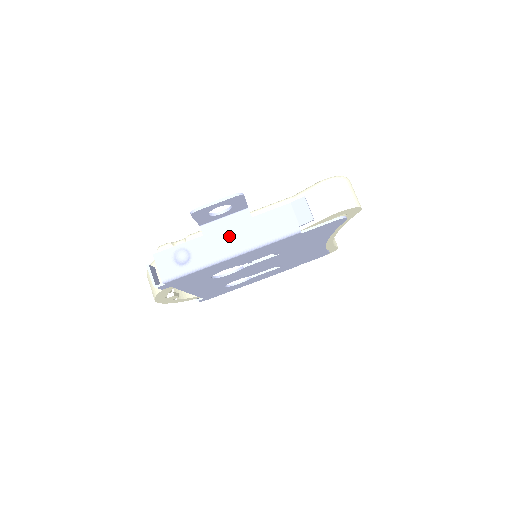
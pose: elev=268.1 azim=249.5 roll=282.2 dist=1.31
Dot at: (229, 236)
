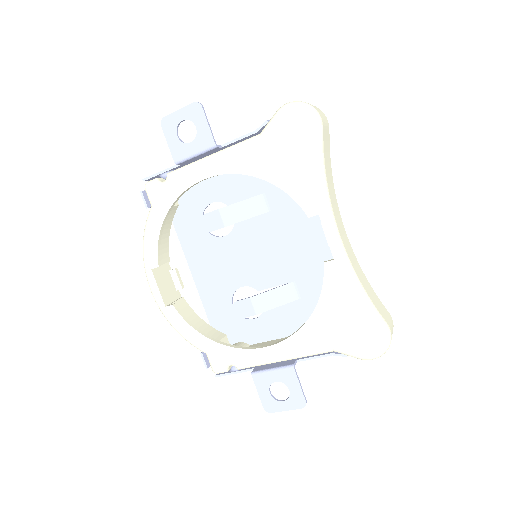
Dot at: occluded
